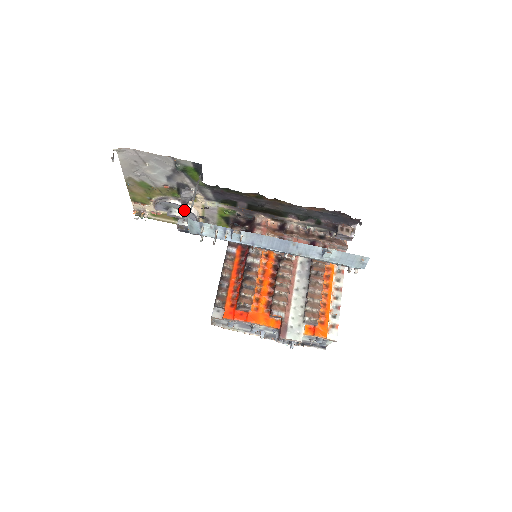
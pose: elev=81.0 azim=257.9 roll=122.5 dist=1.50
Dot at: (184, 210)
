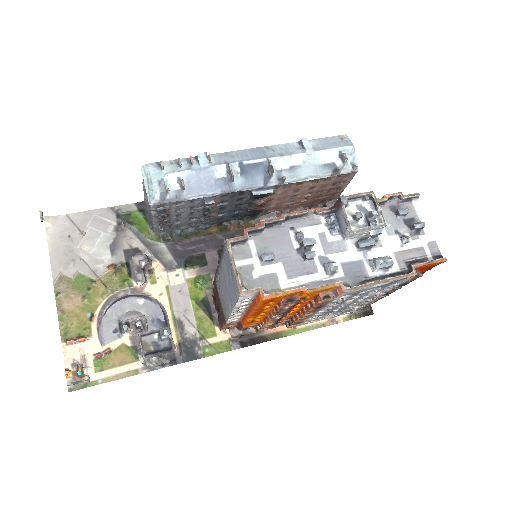
Dot at: (143, 306)
